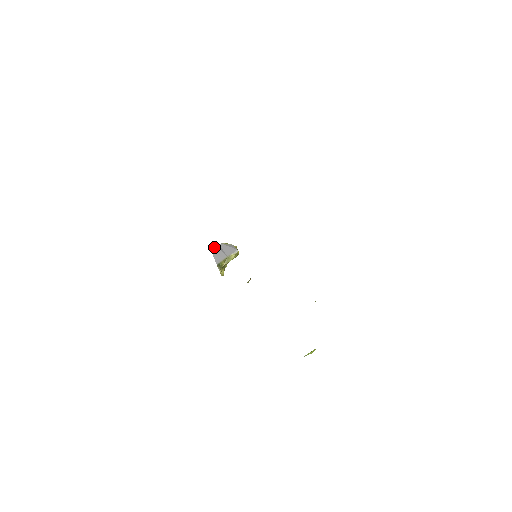
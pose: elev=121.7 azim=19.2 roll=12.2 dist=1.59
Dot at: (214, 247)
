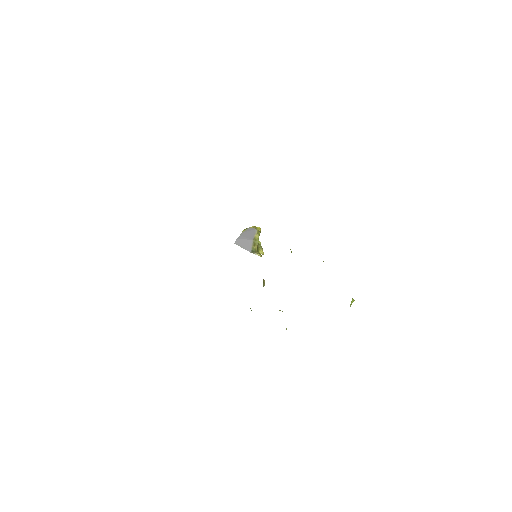
Dot at: (238, 241)
